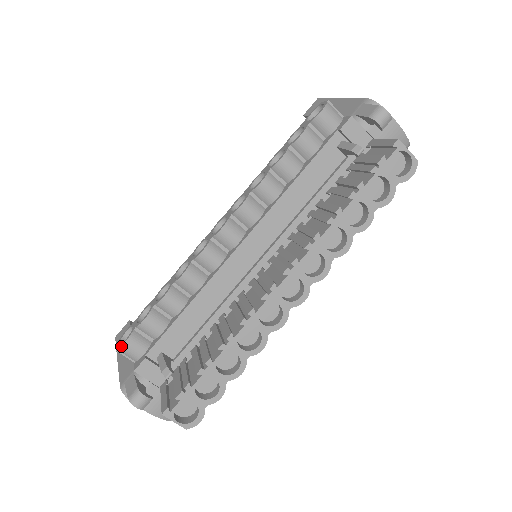
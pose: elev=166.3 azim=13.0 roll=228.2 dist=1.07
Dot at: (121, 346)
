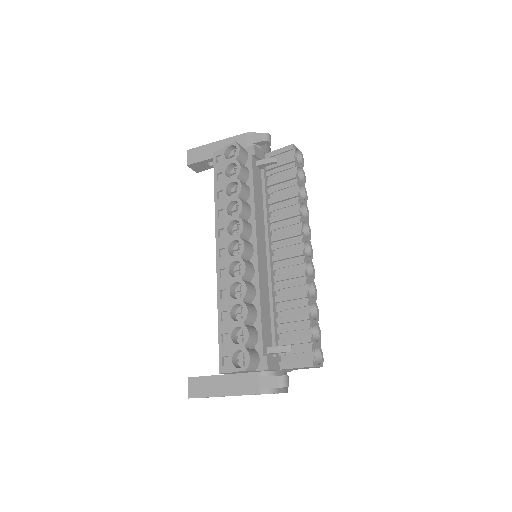
Dot at: (249, 363)
